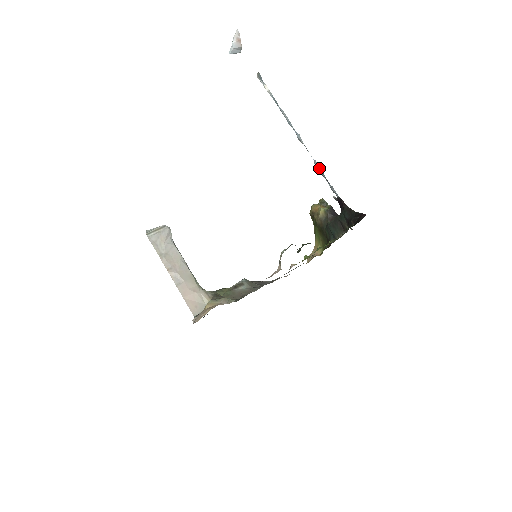
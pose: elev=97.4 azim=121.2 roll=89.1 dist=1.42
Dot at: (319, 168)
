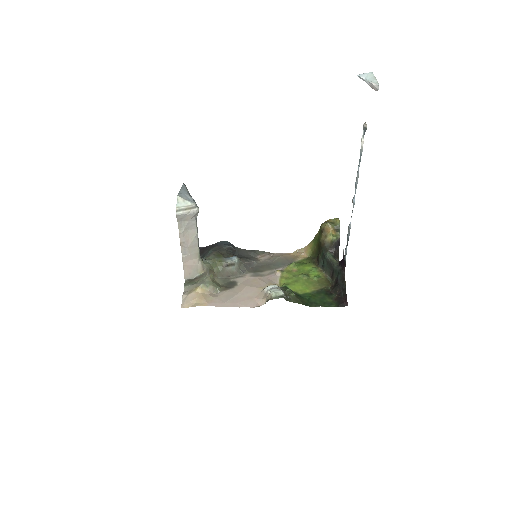
Dot at: (349, 232)
